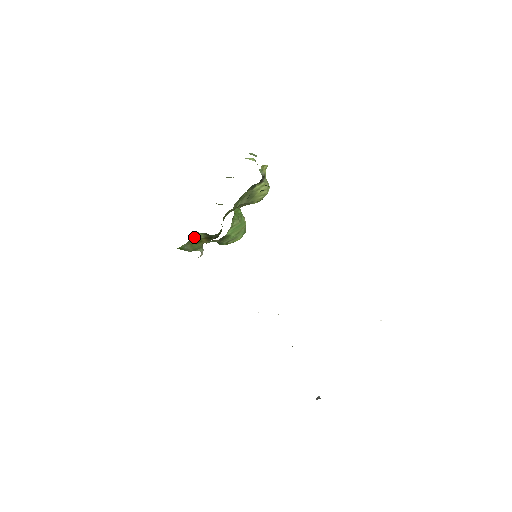
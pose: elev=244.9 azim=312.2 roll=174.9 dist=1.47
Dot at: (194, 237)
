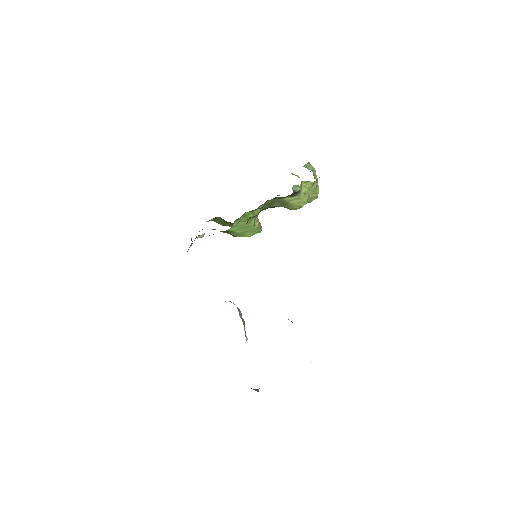
Dot at: (217, 218)
